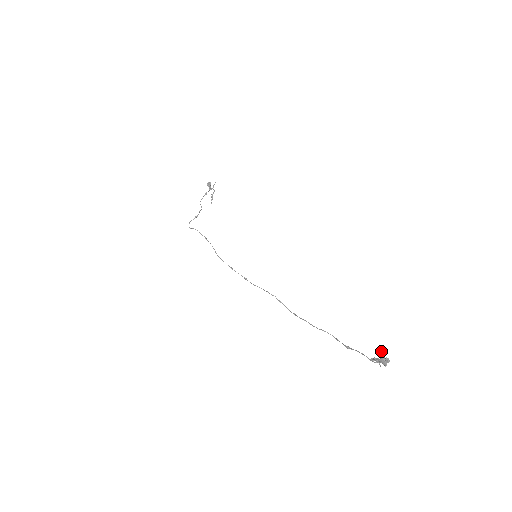
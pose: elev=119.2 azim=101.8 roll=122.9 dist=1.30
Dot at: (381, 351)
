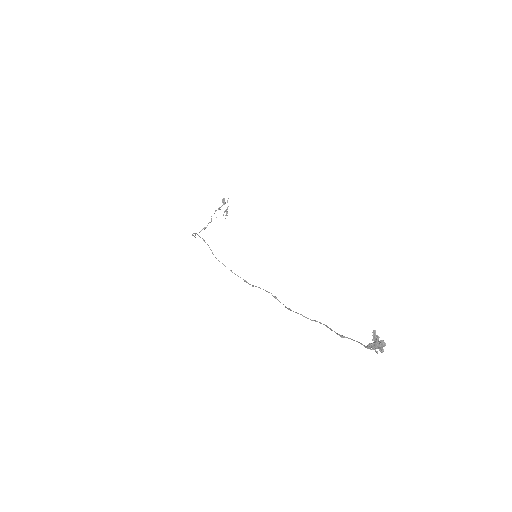
Dot at: (374, 332)
